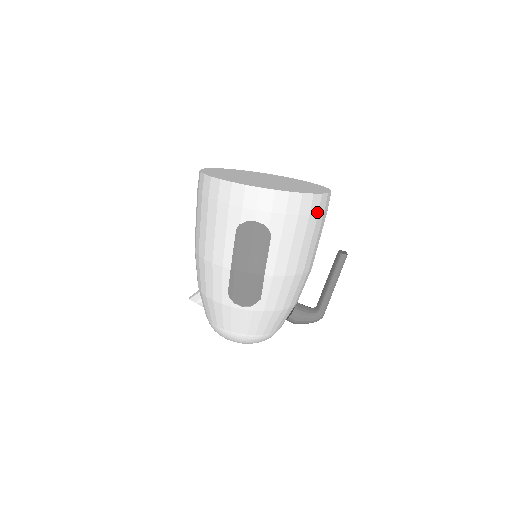
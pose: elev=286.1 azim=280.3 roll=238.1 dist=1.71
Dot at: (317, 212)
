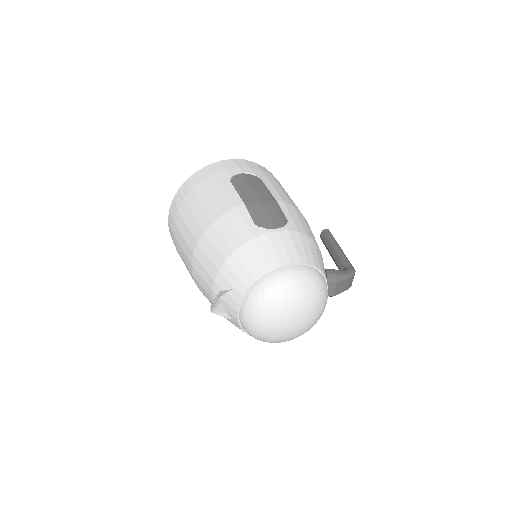
Dot at: occluded
